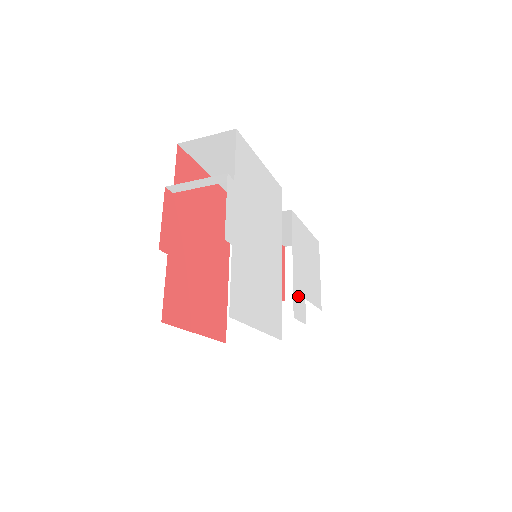
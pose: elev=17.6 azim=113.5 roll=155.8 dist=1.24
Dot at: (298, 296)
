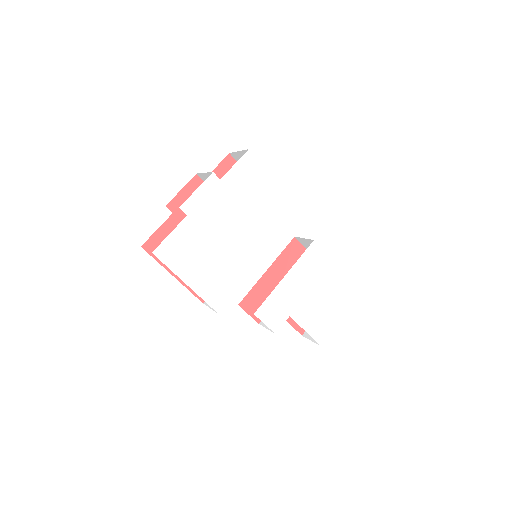
Dot at: (276, 305)
